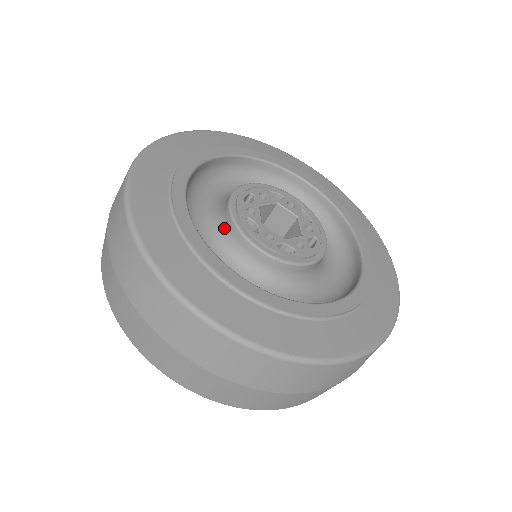
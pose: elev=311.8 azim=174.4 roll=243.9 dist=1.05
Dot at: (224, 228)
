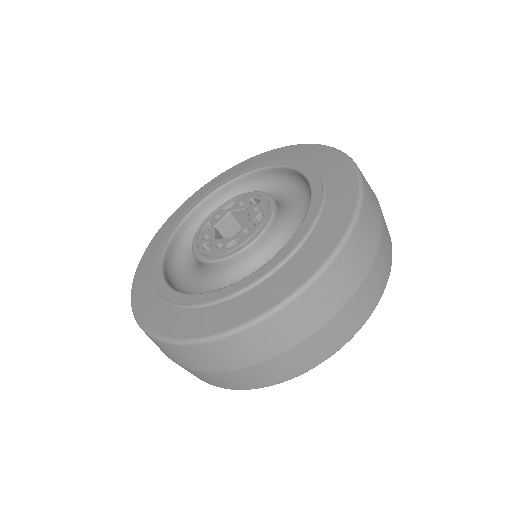
Dot at: (199, 263)
